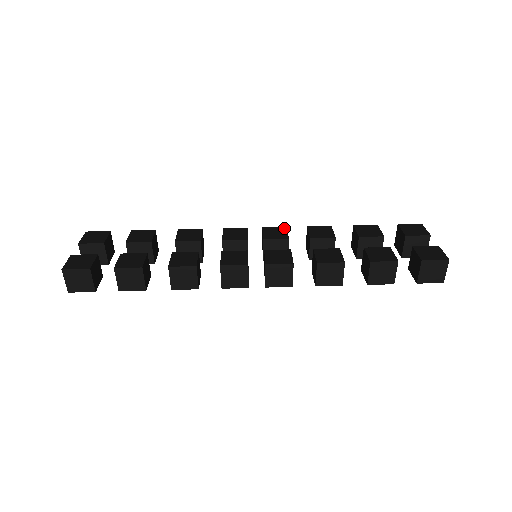
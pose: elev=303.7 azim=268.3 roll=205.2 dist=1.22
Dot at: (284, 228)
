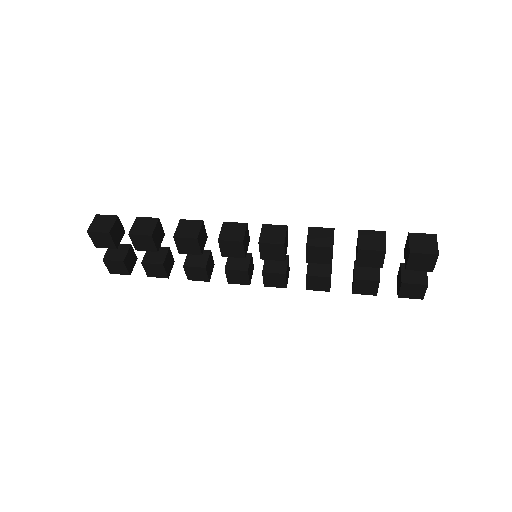
Dot at: occluded
